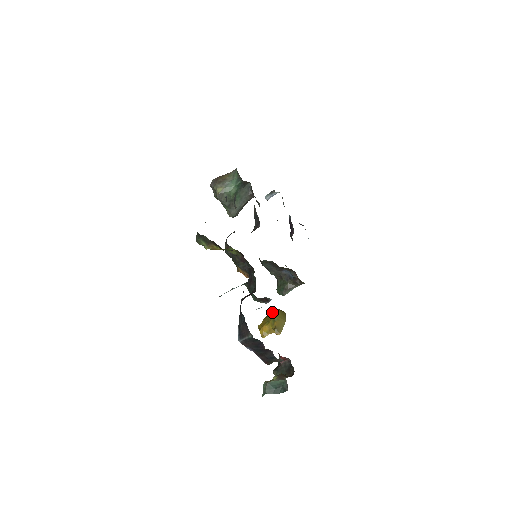
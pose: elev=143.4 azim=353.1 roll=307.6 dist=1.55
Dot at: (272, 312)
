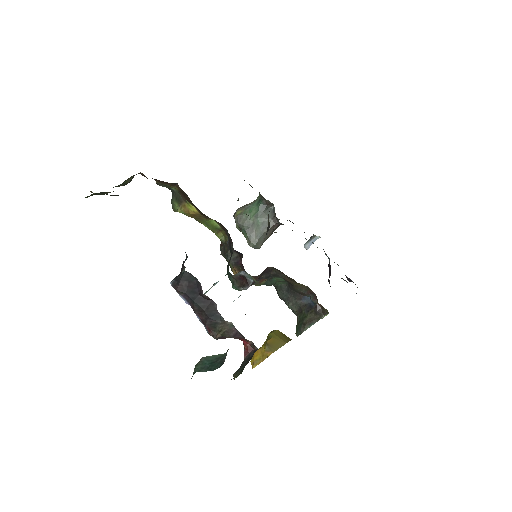
Dot at: (270, 332)
